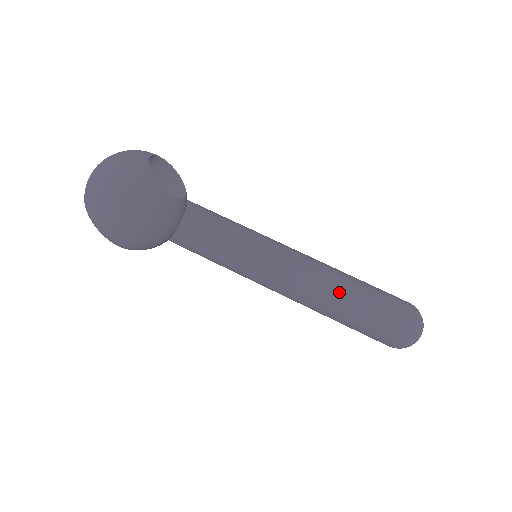
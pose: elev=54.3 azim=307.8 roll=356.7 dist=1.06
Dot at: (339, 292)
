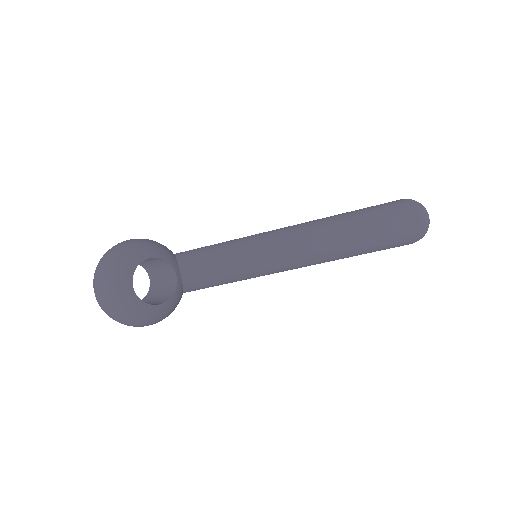
Dot at: (338, 255)
